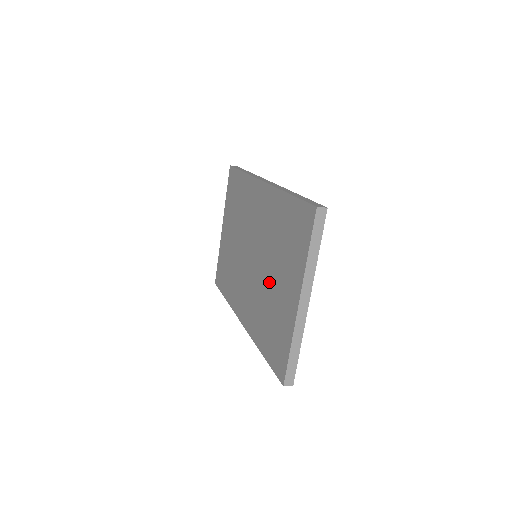
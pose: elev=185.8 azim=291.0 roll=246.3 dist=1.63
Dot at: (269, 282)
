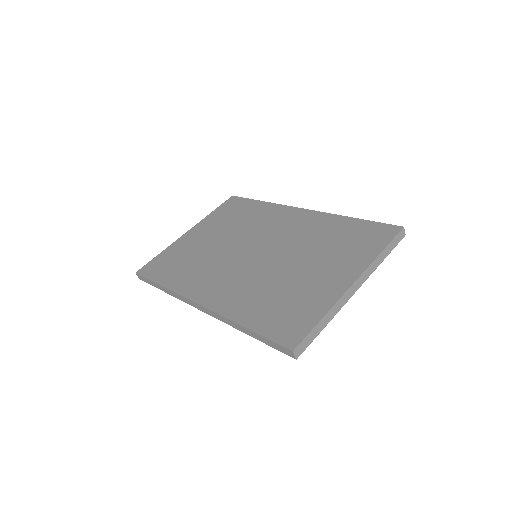
Dot at: (290, 270)
